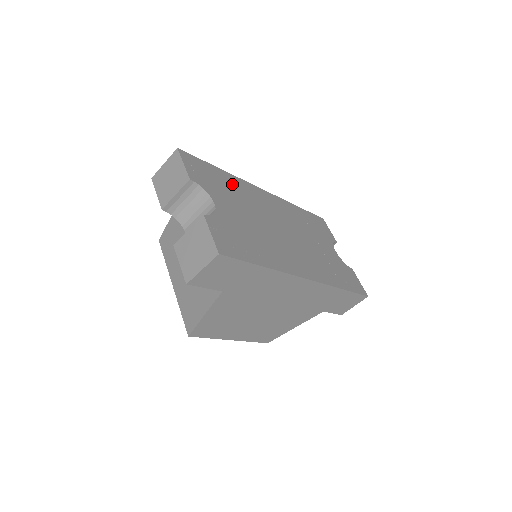
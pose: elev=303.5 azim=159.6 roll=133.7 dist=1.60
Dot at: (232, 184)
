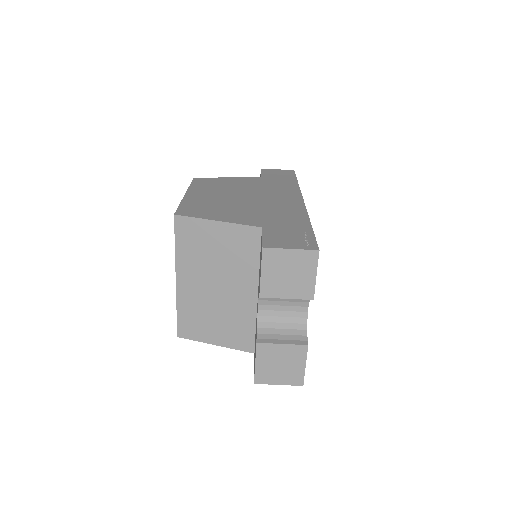
Dot at: occluded
